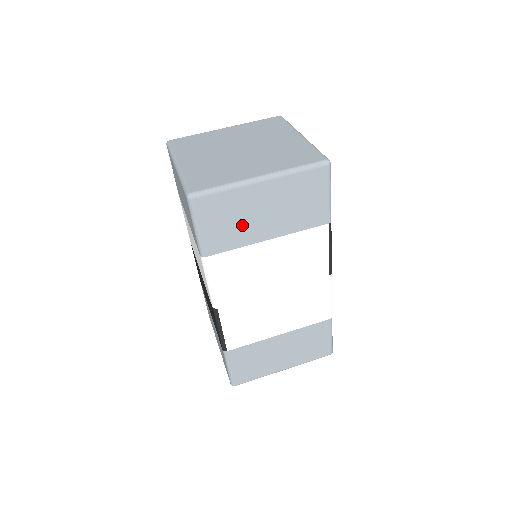
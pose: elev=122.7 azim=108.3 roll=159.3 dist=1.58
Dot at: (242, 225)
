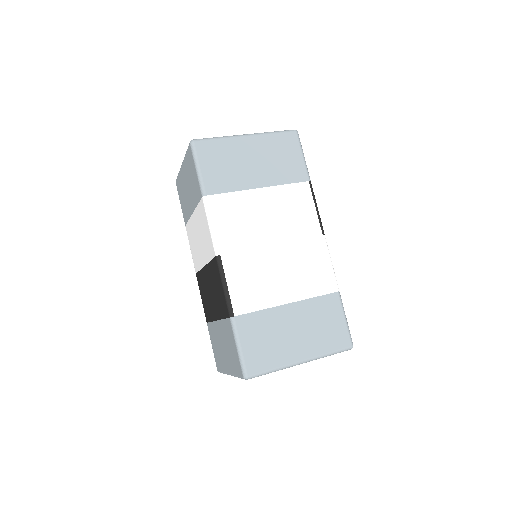
Dot at: (235, 171)
